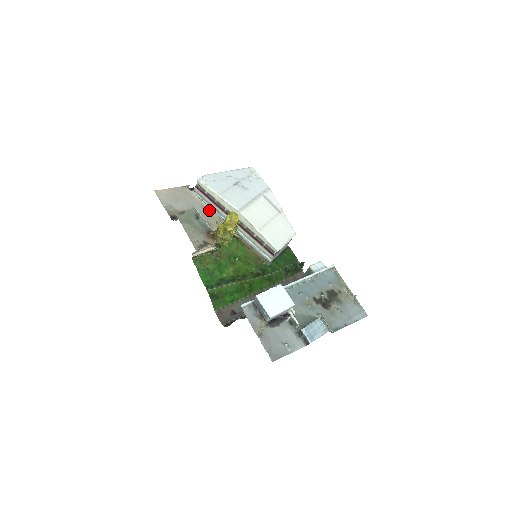
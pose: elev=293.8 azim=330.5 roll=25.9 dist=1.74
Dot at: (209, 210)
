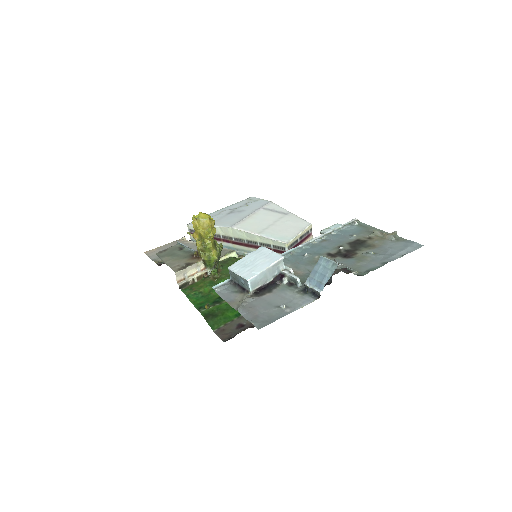
Dot at: occluded
